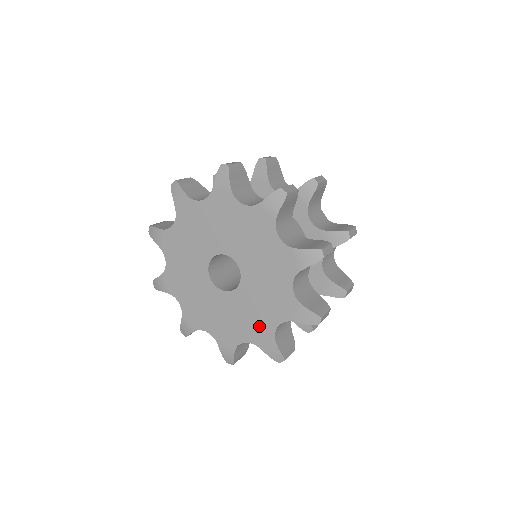
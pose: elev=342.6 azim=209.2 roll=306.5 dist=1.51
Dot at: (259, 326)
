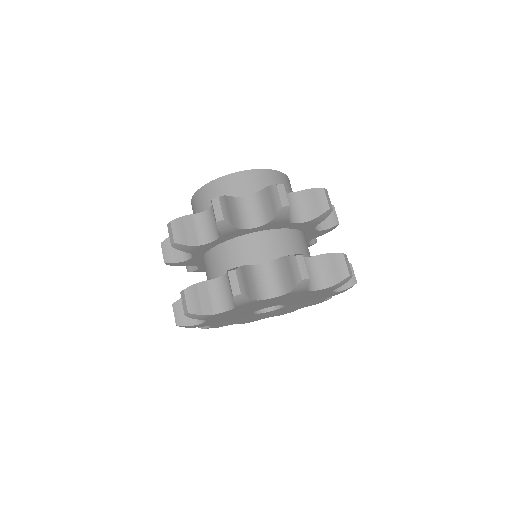
Dot at: occluded
